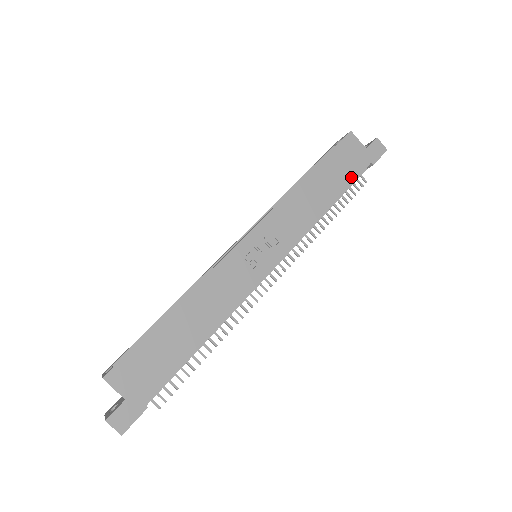
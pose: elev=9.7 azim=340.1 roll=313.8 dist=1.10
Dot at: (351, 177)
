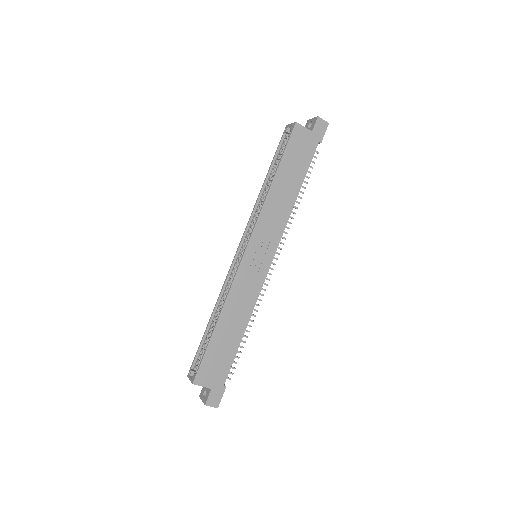
Dot at: (307, 163)
